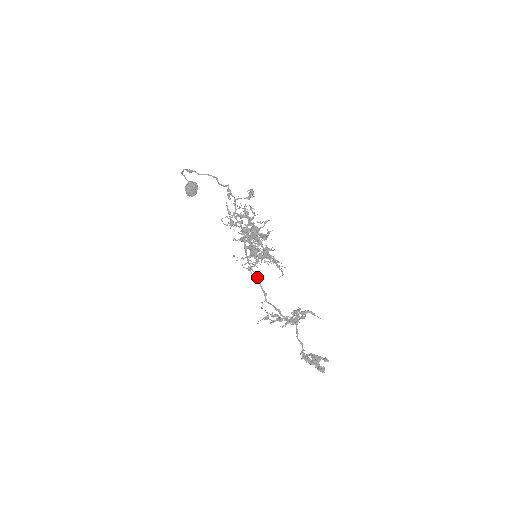
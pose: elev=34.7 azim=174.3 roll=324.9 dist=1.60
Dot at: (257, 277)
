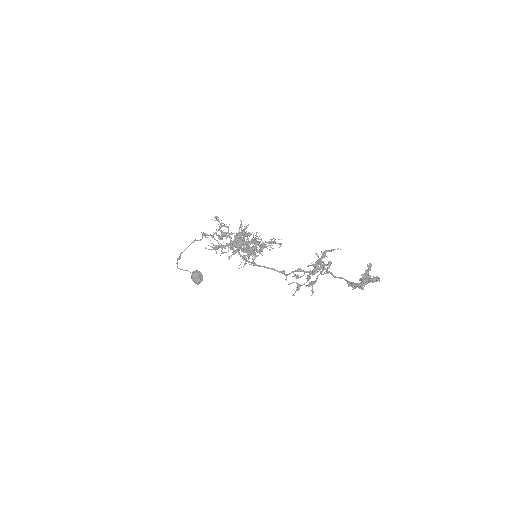
Dot at: (267, 267)
